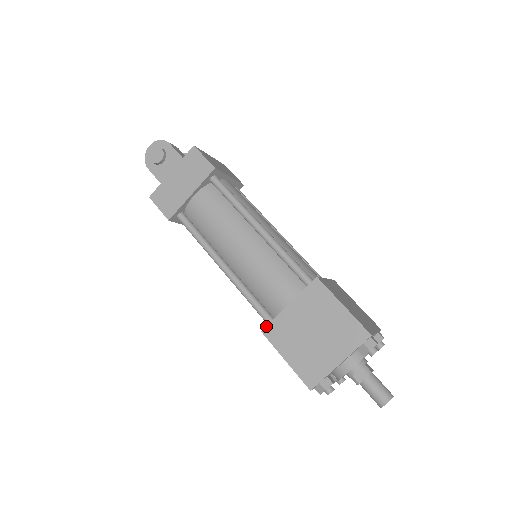
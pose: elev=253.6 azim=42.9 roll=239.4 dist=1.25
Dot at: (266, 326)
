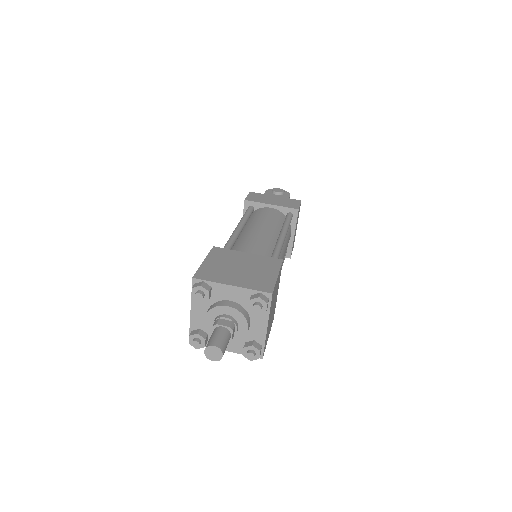
Dot at: occluded
